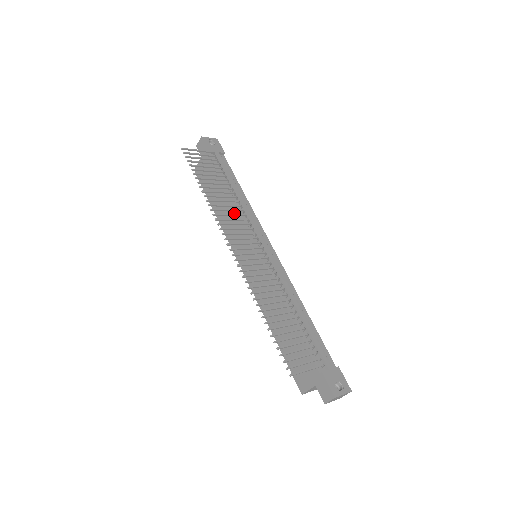
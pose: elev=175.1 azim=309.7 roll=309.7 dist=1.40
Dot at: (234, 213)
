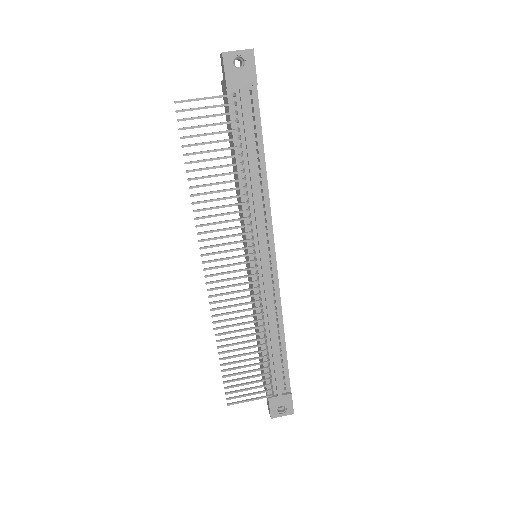
Dot at: (240, 201)
